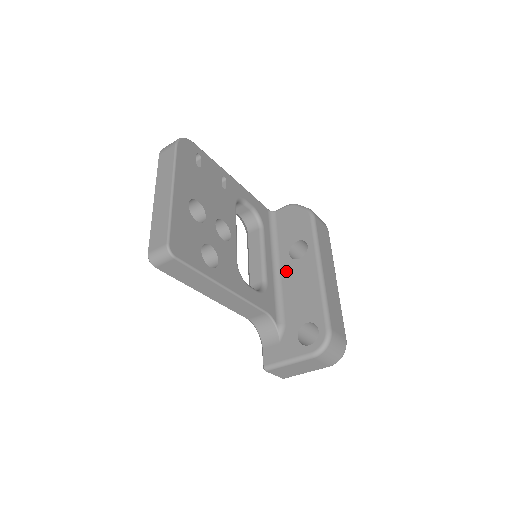
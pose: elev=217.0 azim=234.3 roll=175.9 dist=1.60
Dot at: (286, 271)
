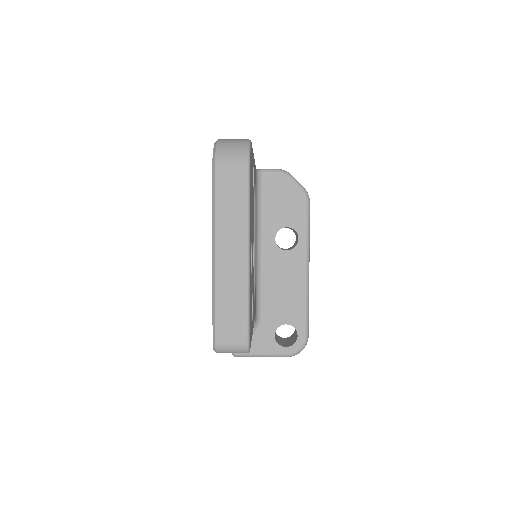
Dot at: (269, 259)
